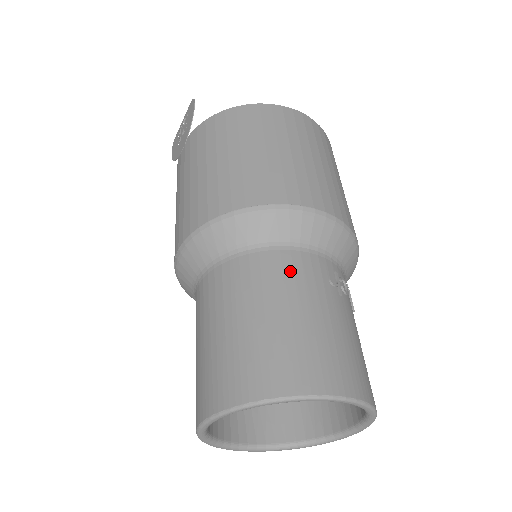
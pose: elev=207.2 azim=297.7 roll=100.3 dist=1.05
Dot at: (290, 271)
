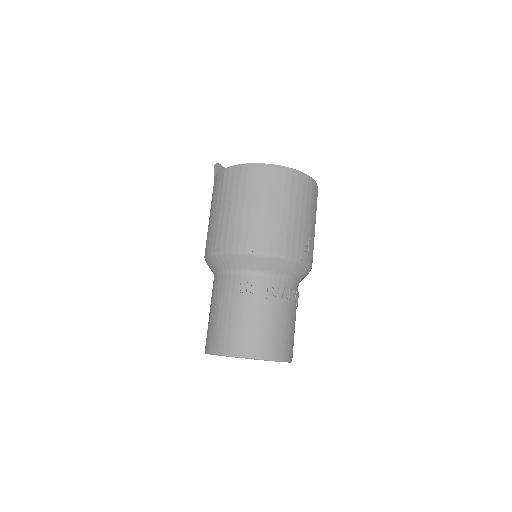
Dot at: (220, 288)
